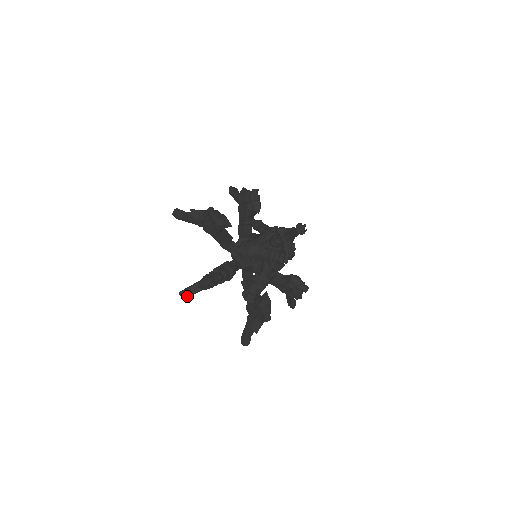
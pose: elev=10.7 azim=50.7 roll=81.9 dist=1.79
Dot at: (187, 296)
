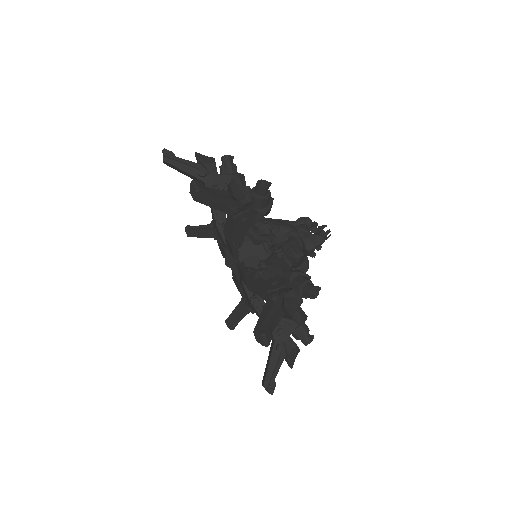
Dot at: (206, 190)
